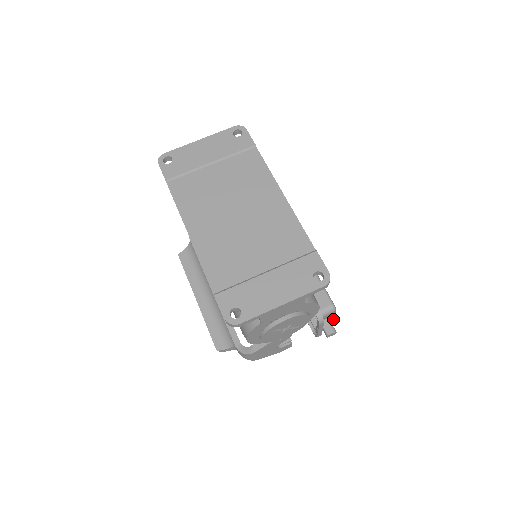
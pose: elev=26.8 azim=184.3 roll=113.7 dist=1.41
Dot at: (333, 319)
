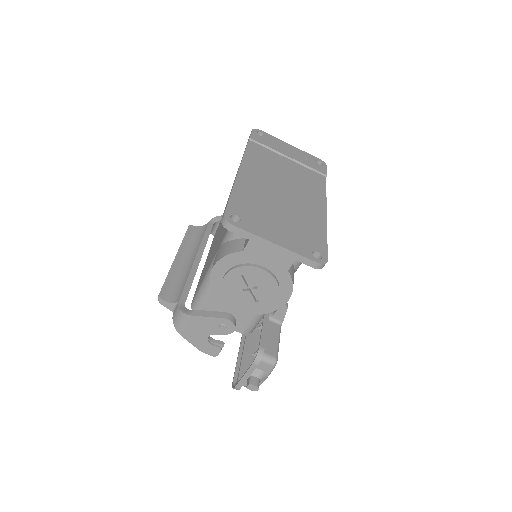
Dot at: (264, 377)
